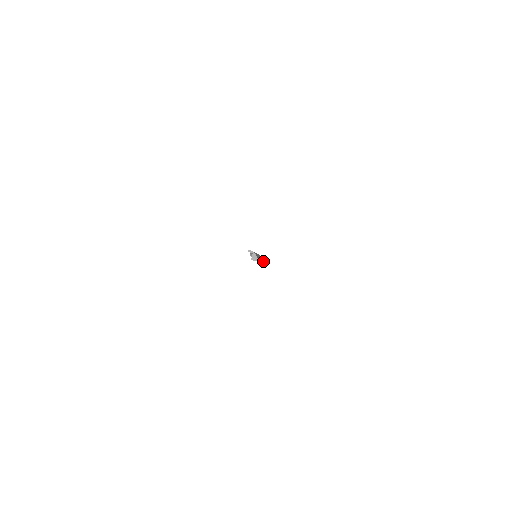
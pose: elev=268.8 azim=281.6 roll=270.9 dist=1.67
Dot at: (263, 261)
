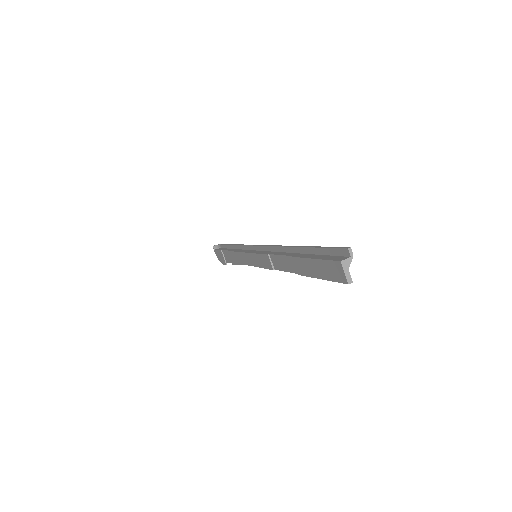
Dot at: (349, 279)
